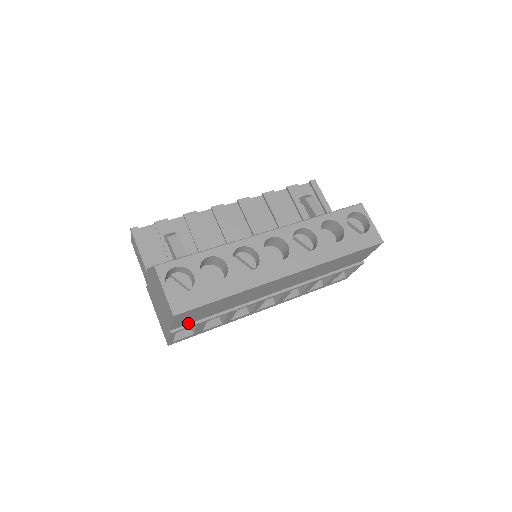
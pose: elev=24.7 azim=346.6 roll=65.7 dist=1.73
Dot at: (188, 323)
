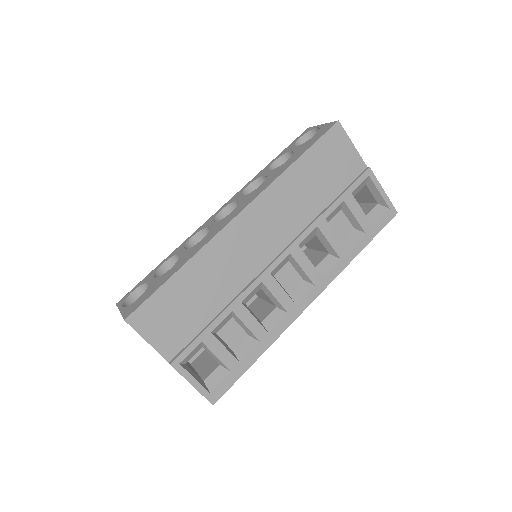
Dot at: (185, 344)
